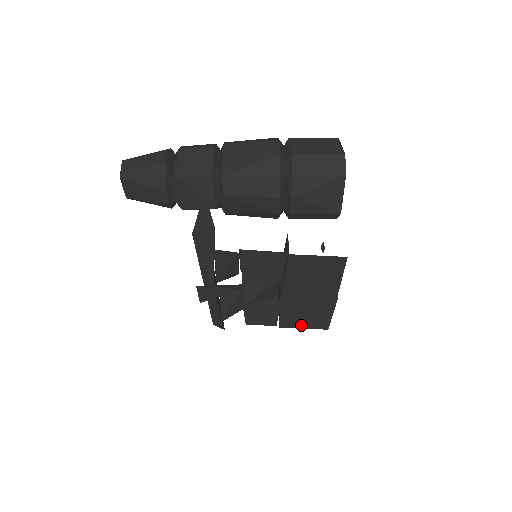
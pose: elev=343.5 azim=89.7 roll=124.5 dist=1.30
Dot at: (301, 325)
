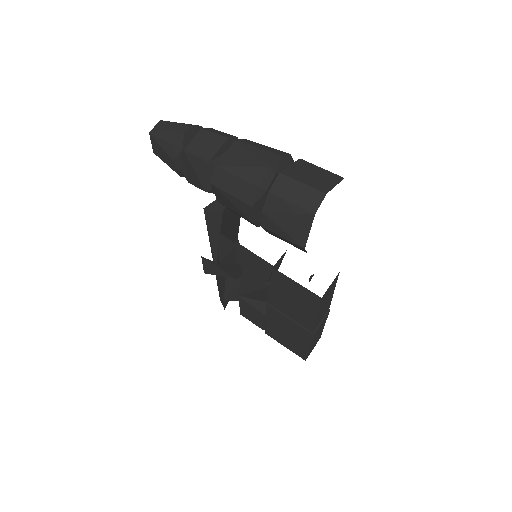
Dot at: (283, 342)
